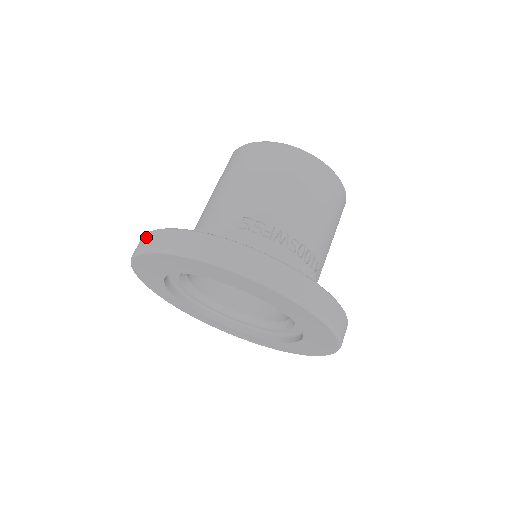
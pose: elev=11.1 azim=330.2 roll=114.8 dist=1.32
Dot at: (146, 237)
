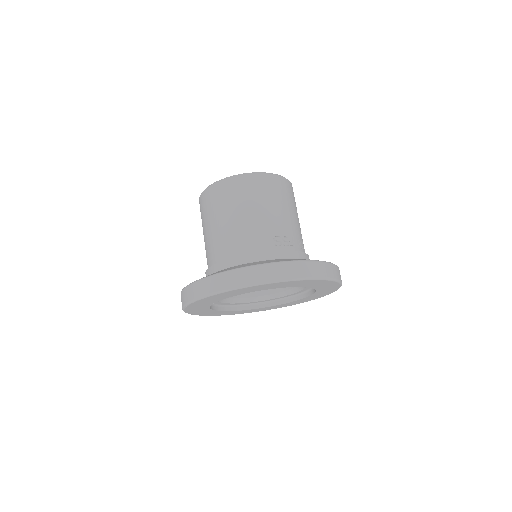
Dot at: (230, 276)
